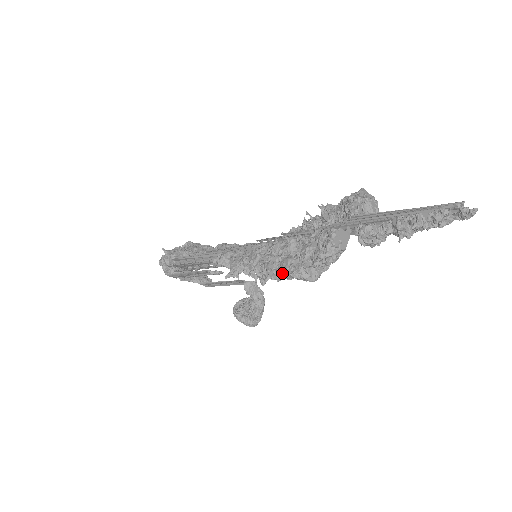
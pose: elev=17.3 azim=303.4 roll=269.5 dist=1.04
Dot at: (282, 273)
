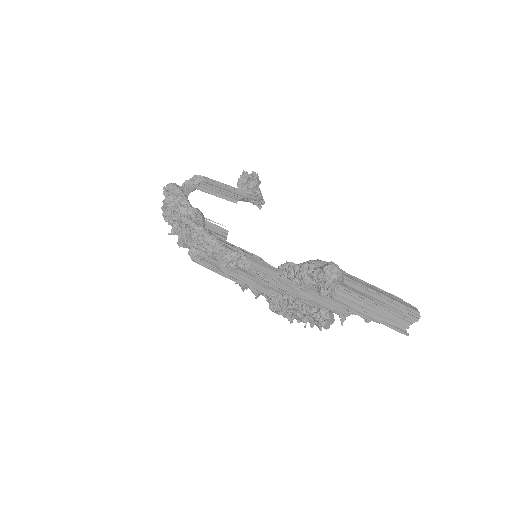
Dot at: occluded
